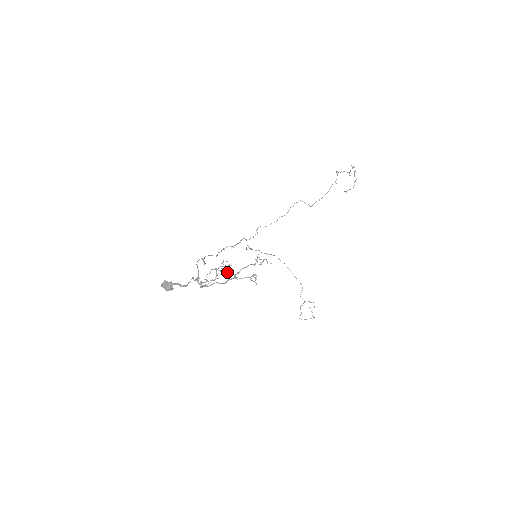
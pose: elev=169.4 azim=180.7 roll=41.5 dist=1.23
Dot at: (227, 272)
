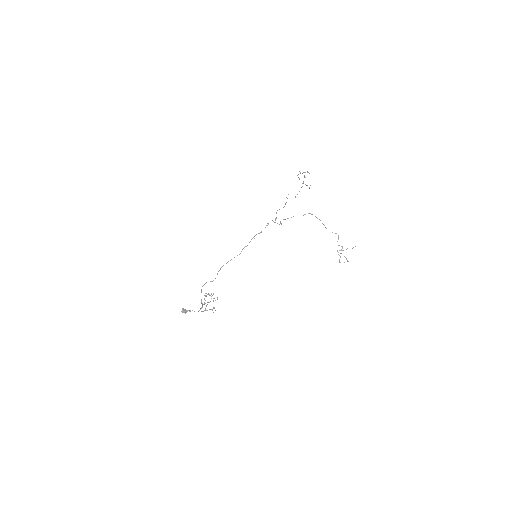
Dot at: (205, 303)
